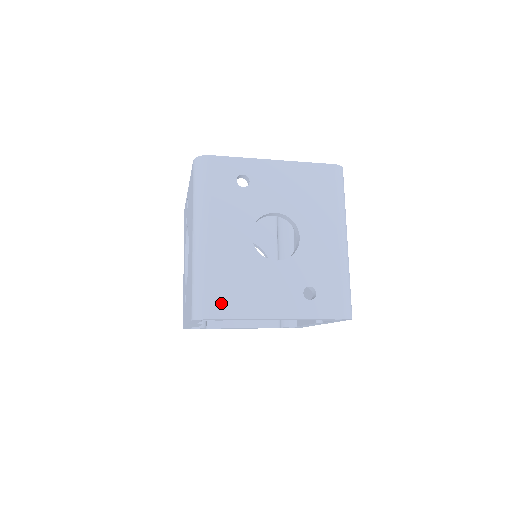
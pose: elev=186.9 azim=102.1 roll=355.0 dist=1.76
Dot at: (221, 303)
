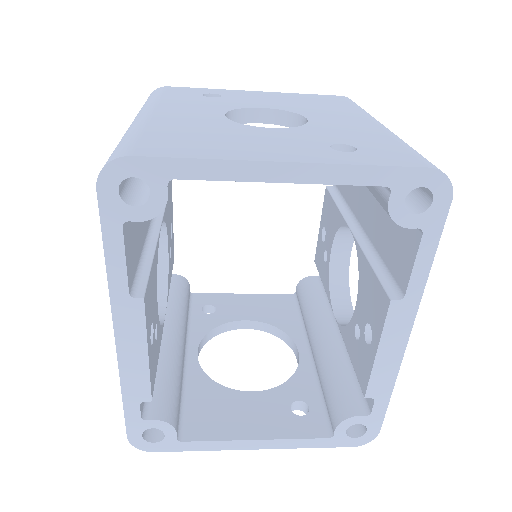
Dot at: (160, 146)
